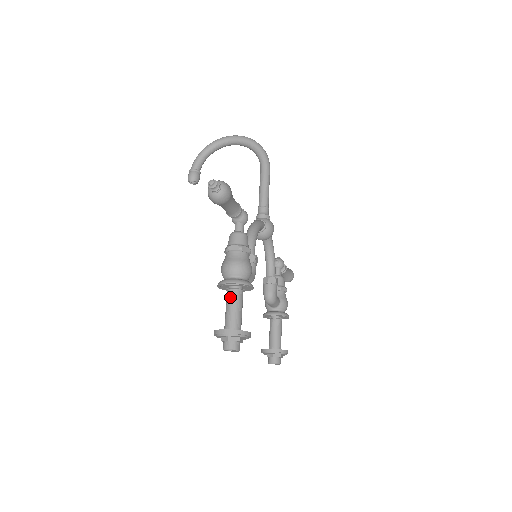
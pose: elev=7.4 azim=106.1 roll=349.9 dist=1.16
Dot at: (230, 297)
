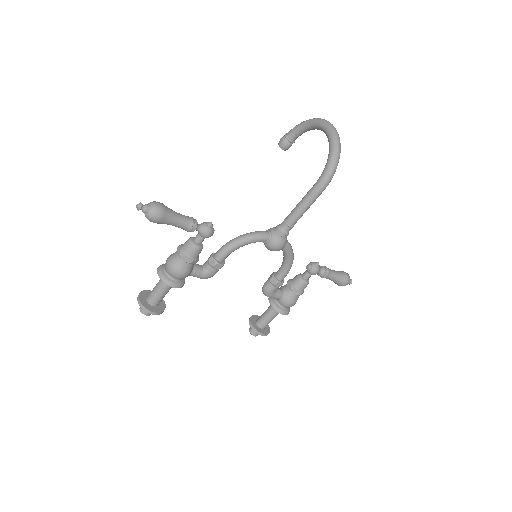
Dot at: (160, 280)
